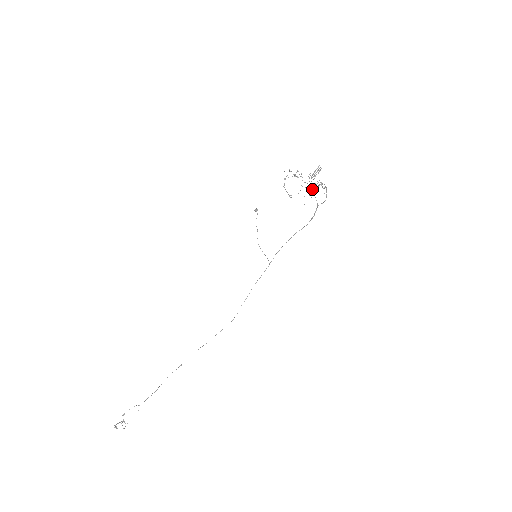
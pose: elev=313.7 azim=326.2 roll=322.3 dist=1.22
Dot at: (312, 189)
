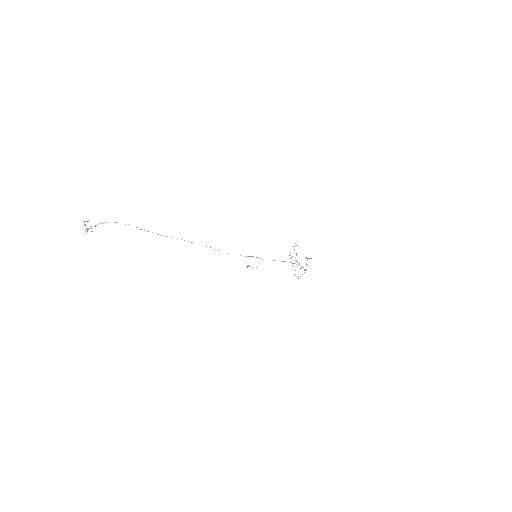
Dot at: occluded
